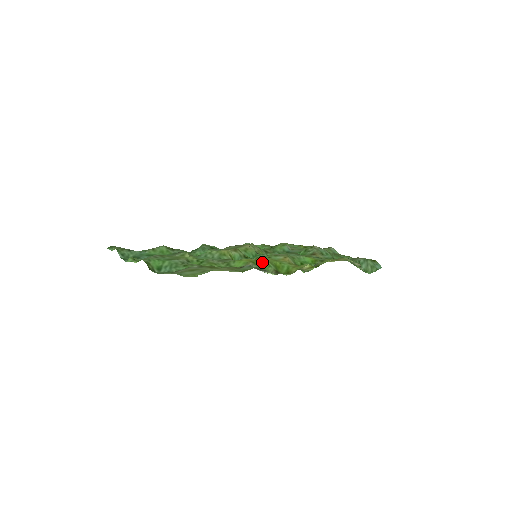
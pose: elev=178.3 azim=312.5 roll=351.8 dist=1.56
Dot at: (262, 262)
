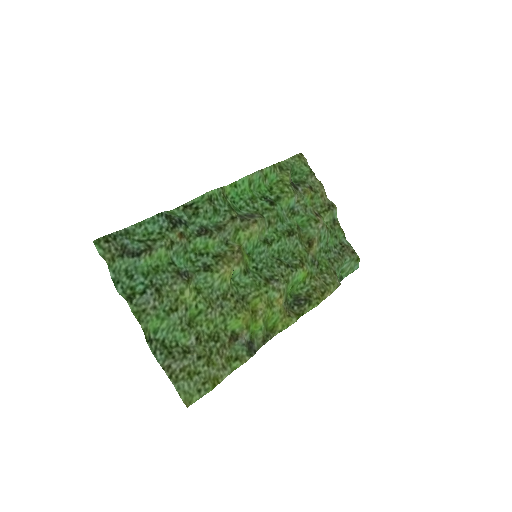
Dot at: (257, 320)
